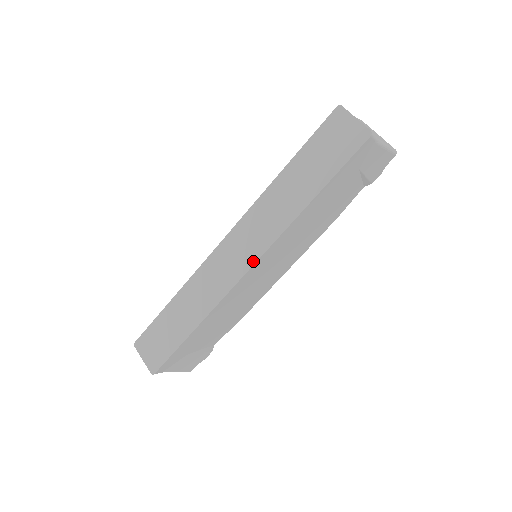
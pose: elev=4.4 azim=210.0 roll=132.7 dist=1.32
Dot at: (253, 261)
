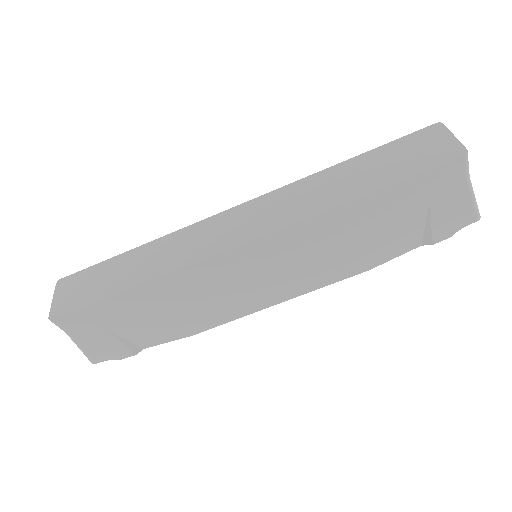
Dot at: (251, 237)
